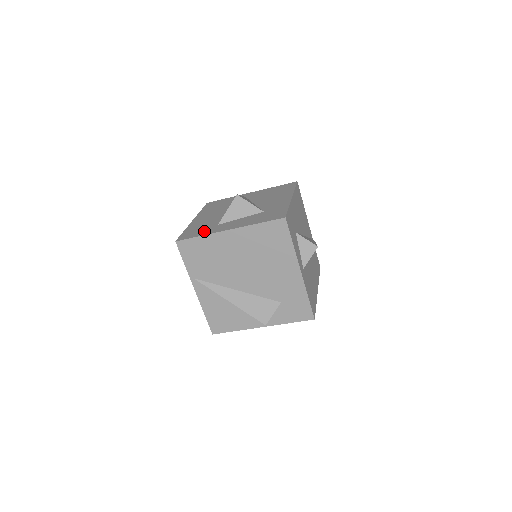
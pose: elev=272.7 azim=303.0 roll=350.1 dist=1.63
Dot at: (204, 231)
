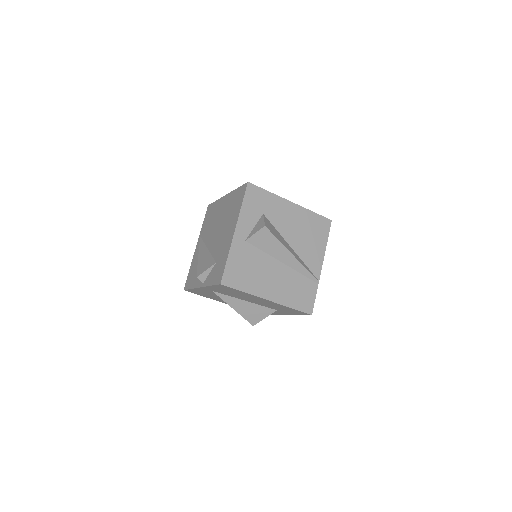
Dot at: occluded
